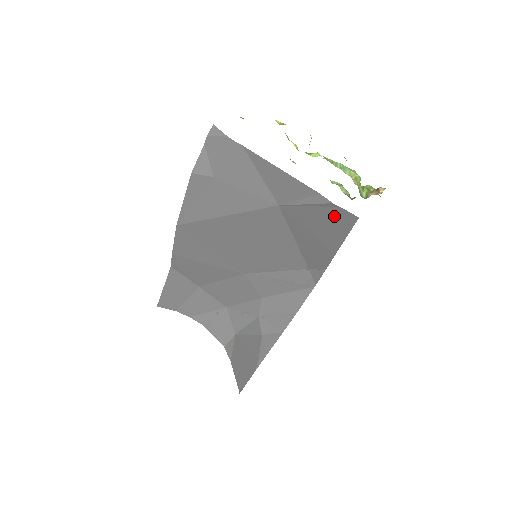
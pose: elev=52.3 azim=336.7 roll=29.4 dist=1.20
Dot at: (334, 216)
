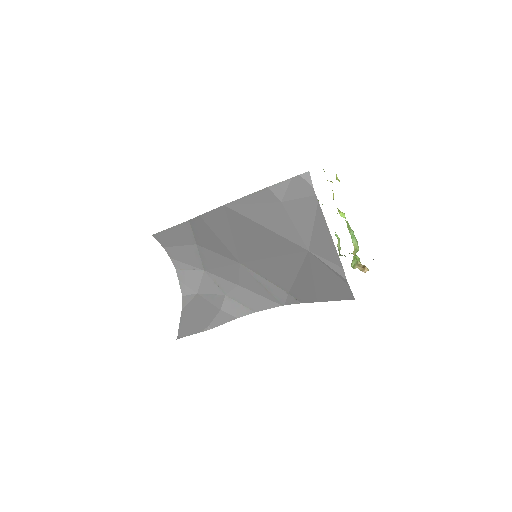
Dot at: (340, 286)
